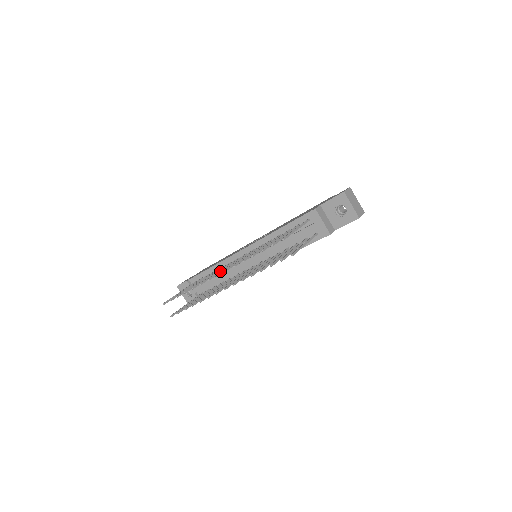
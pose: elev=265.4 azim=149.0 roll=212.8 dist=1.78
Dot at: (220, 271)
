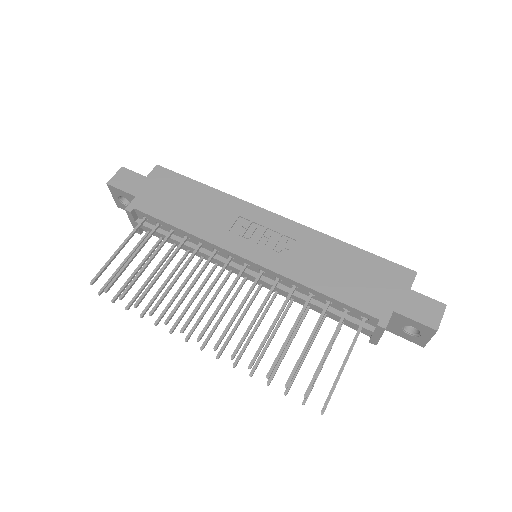
Dot at: (205, 329)
